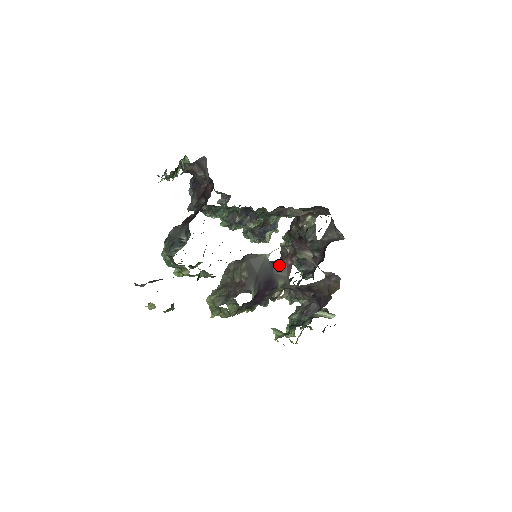
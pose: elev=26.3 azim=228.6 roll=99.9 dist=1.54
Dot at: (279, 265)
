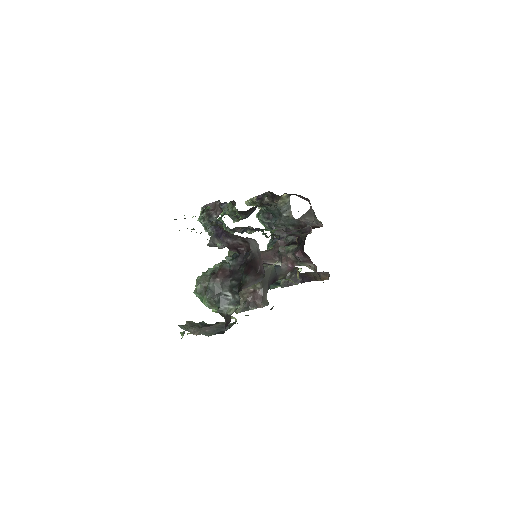
Dot at: (280, 267)
